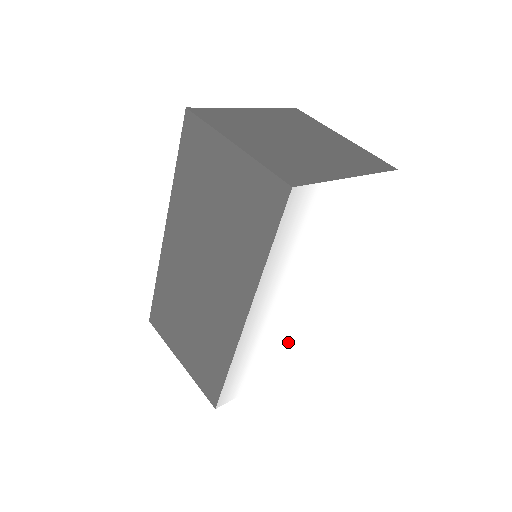
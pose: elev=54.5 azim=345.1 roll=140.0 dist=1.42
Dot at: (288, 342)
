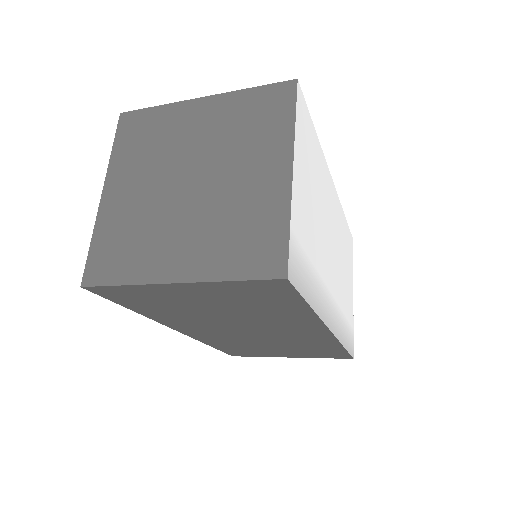
Dot at: (344, 266)
